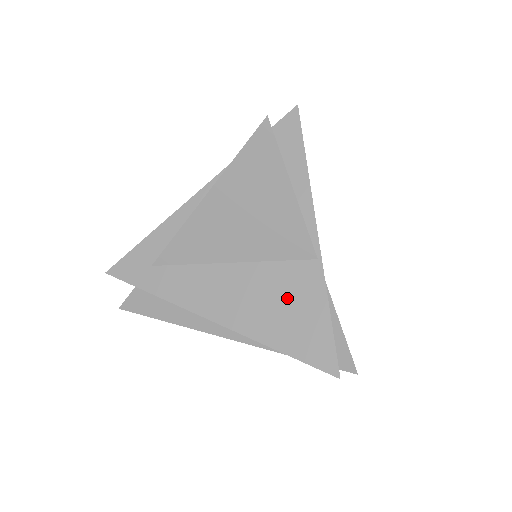
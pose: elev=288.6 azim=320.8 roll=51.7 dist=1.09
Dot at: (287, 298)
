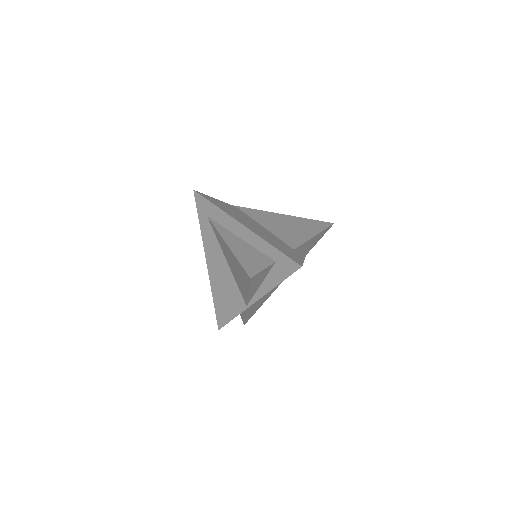
Dot at: (229, 296)
